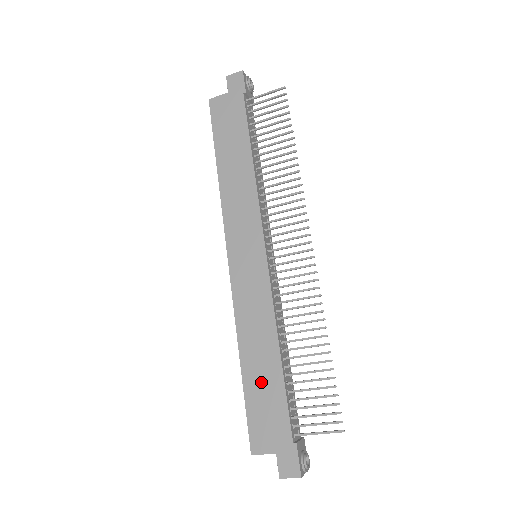
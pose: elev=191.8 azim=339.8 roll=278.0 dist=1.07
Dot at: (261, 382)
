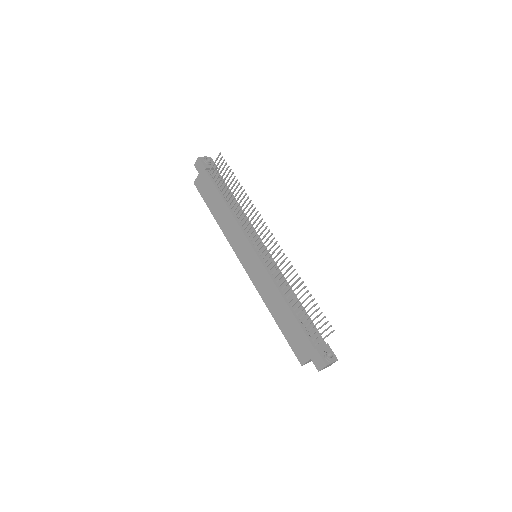
Dot at: (287, 325)
